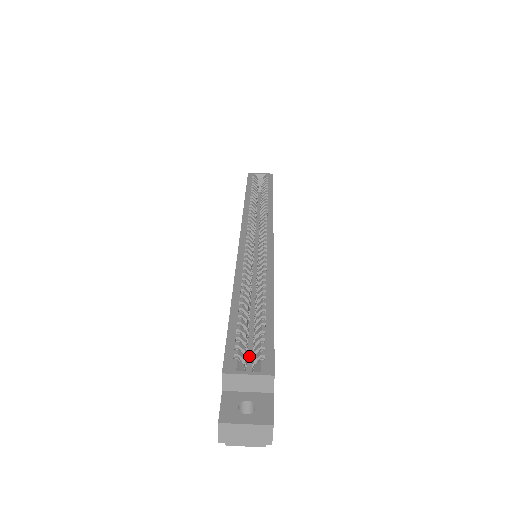
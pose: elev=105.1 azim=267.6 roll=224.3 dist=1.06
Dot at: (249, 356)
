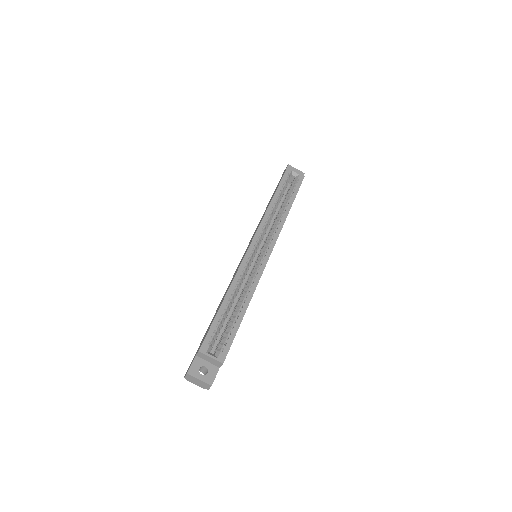
Dot at: (219, 335)
